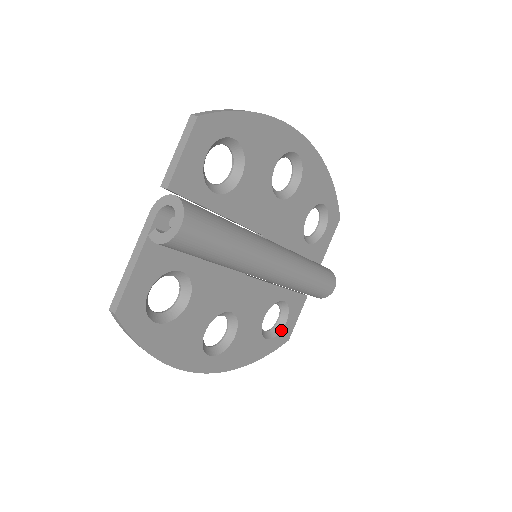
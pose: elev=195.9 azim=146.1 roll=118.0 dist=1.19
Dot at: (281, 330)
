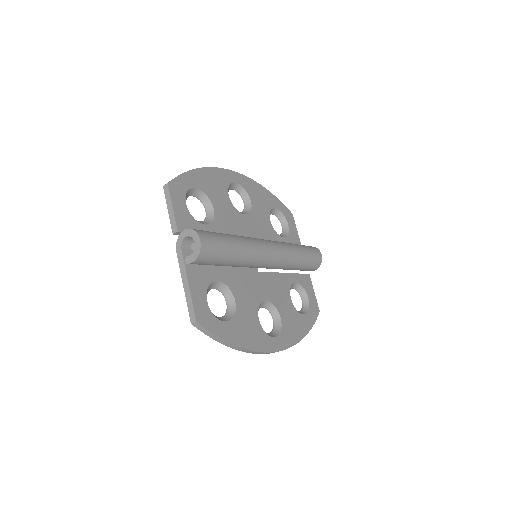
Dot at: (309, 305)
